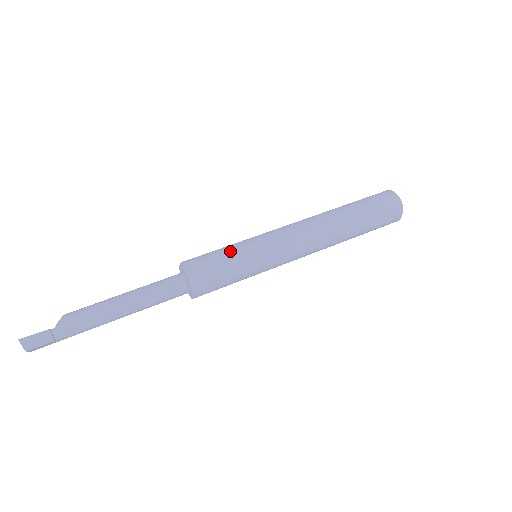
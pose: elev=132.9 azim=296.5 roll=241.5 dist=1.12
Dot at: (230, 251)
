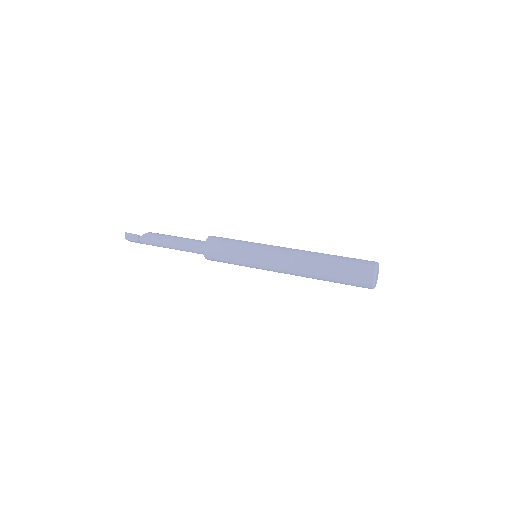
Dot at: (236, 243)
